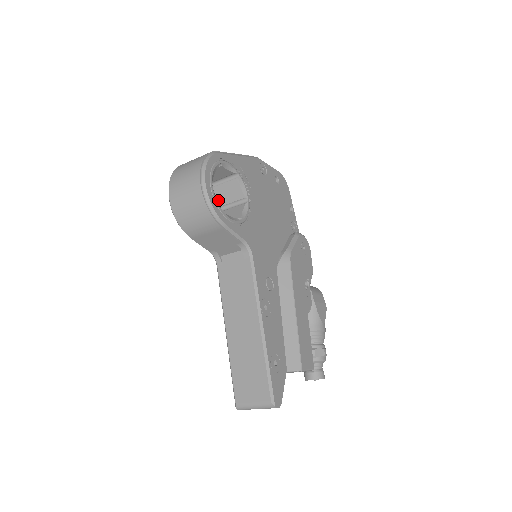
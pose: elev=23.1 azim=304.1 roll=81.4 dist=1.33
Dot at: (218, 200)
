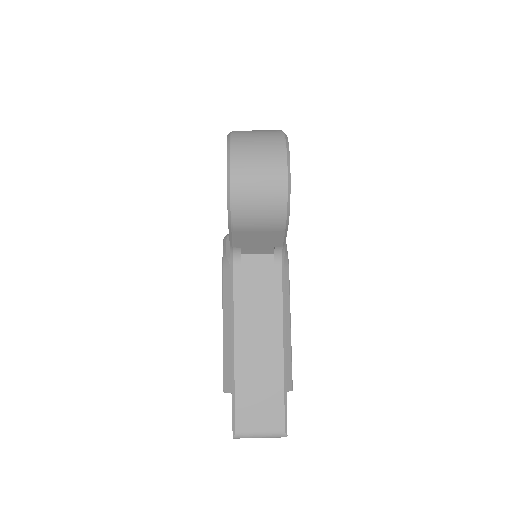
Dot at: occluded
